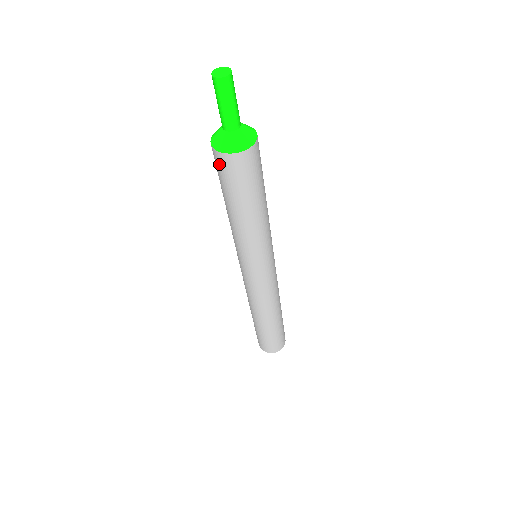
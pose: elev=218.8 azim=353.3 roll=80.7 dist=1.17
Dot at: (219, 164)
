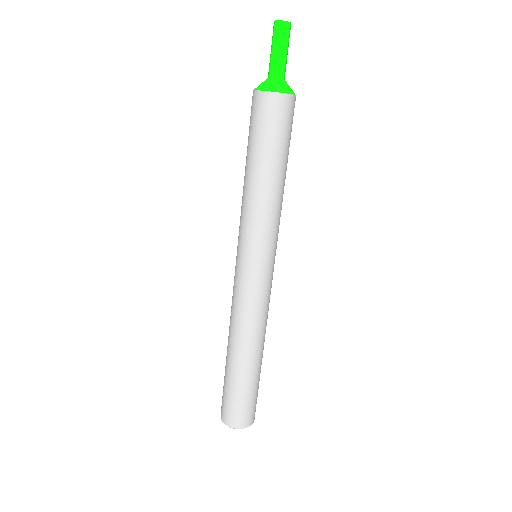
Dot at: (265, 108)
